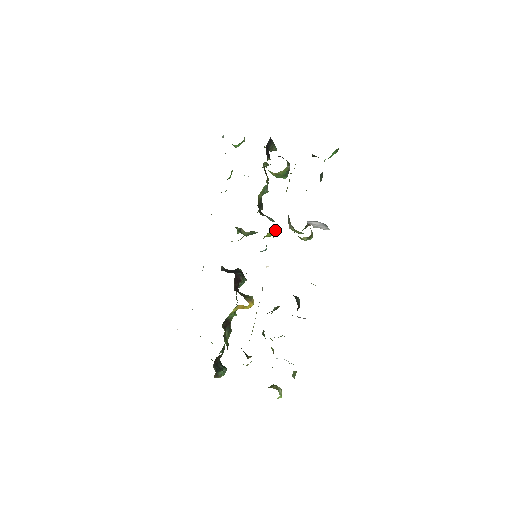
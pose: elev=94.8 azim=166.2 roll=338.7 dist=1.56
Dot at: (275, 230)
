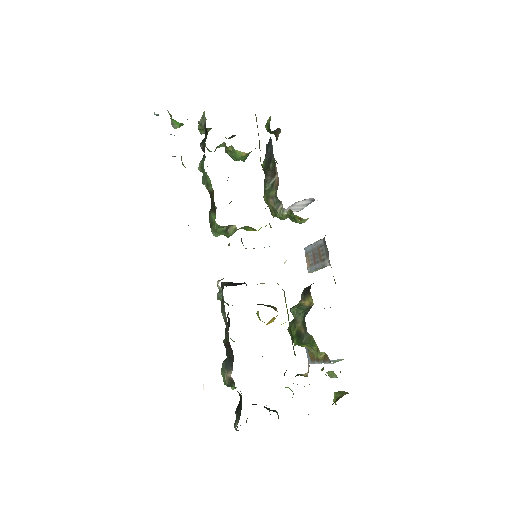
Dot at: occluded
